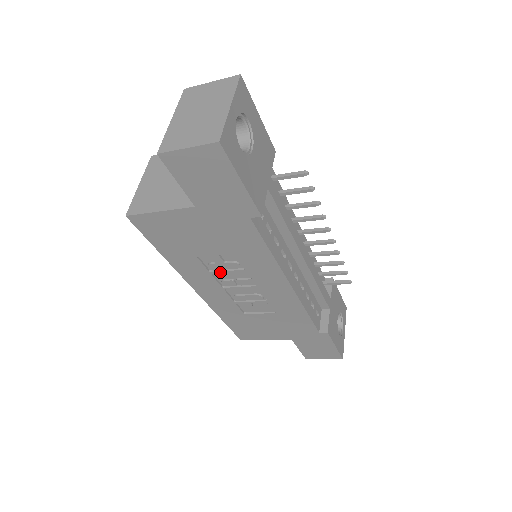
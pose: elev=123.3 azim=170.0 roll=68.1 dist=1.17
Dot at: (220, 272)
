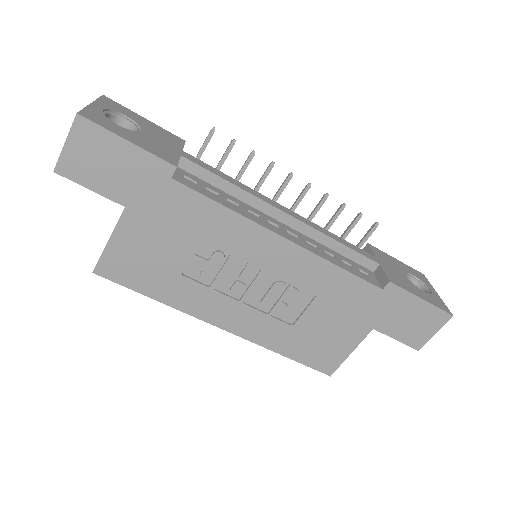
Dot at: (217, 279)
